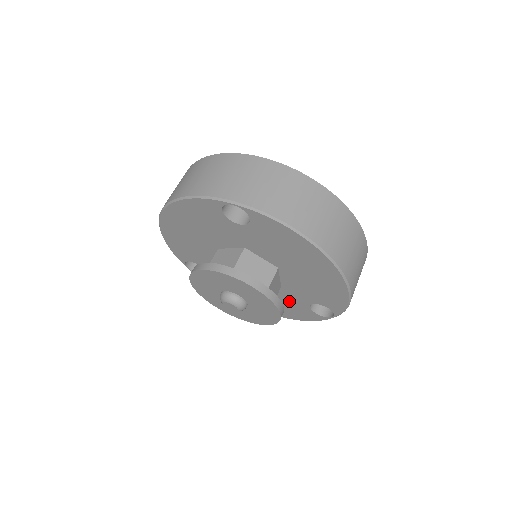
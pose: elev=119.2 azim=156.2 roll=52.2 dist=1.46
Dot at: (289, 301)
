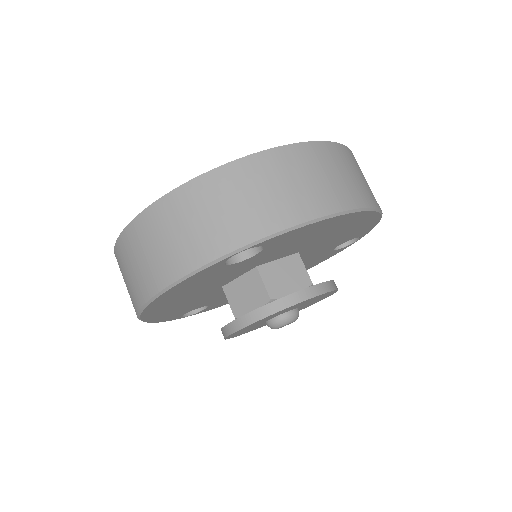
Dot at: (309, 261)
